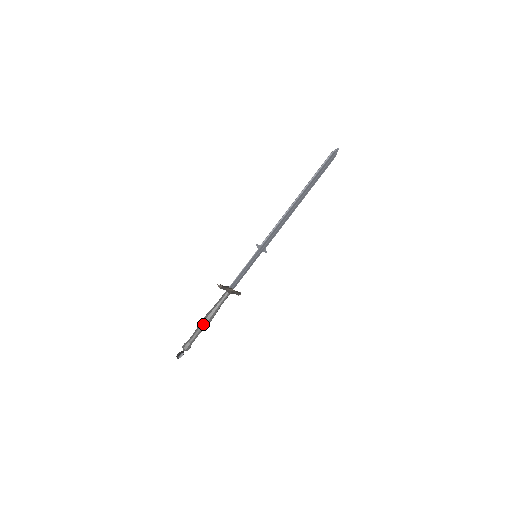
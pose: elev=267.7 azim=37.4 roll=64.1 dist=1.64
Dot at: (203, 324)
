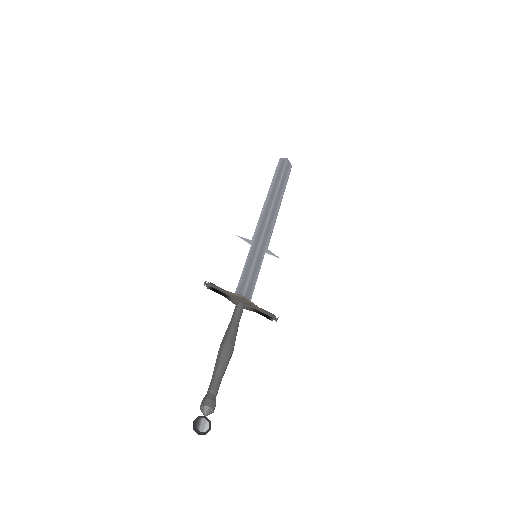
Dot at: (218, 355)
